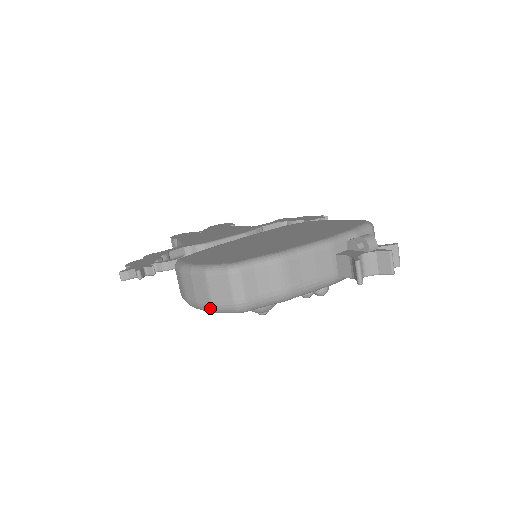
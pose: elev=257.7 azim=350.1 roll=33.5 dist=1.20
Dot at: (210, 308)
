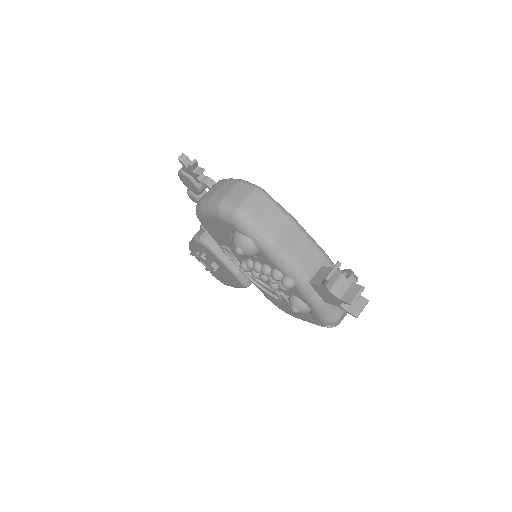
Dot at: (217, 203)
